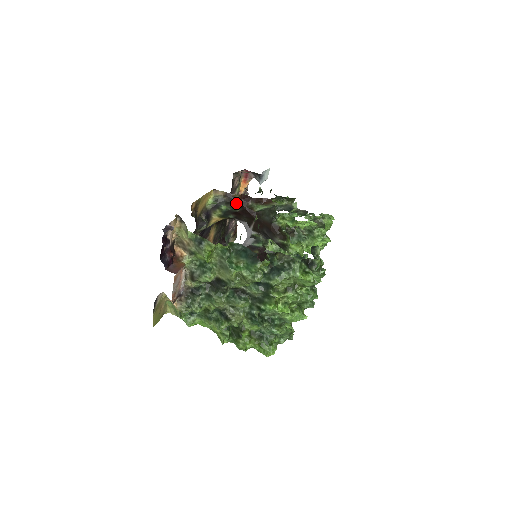
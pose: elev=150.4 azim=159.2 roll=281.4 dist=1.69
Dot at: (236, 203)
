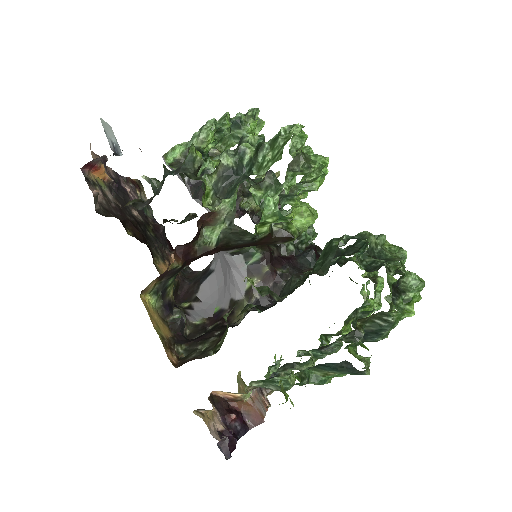
Dot at: (181, 268)
